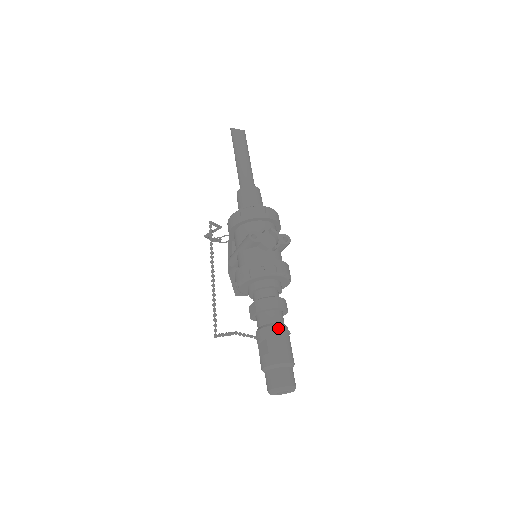
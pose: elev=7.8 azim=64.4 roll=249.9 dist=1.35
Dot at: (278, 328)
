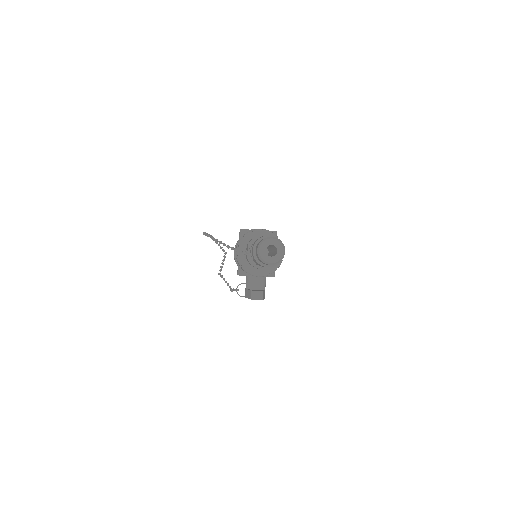
Dot at: occluded
